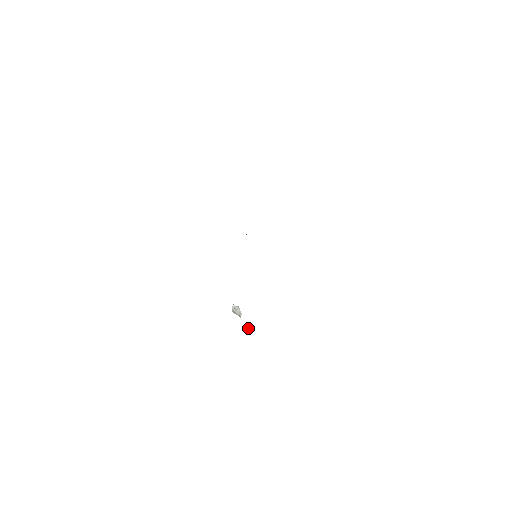
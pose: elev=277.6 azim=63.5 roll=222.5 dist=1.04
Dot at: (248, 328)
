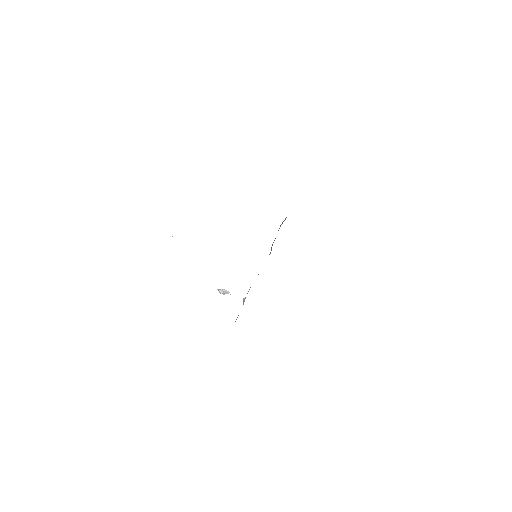
Dot at: occluded
